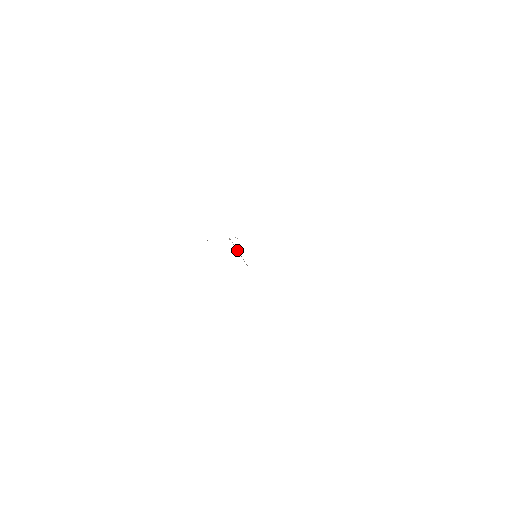
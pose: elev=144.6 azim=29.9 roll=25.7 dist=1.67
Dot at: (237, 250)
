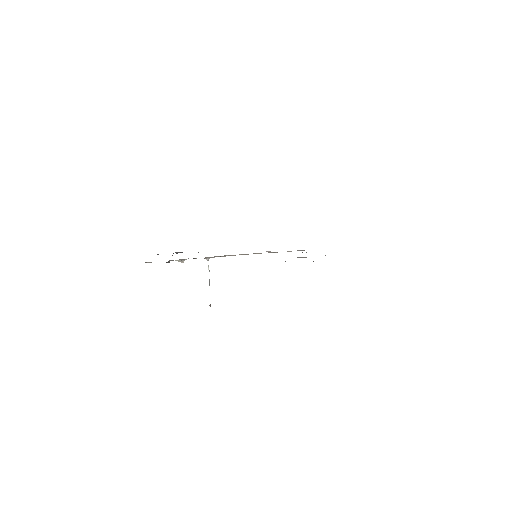
Dot at: (209, 279)
